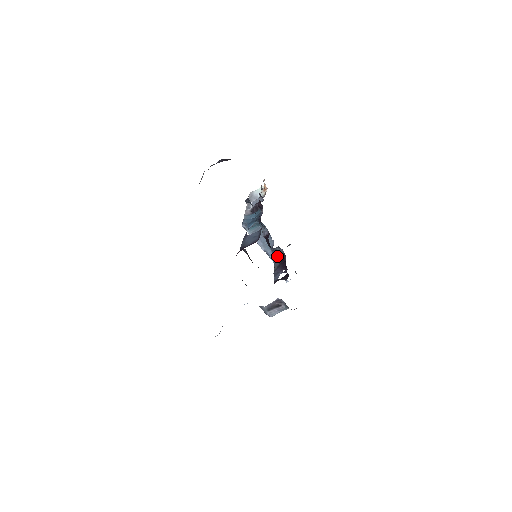
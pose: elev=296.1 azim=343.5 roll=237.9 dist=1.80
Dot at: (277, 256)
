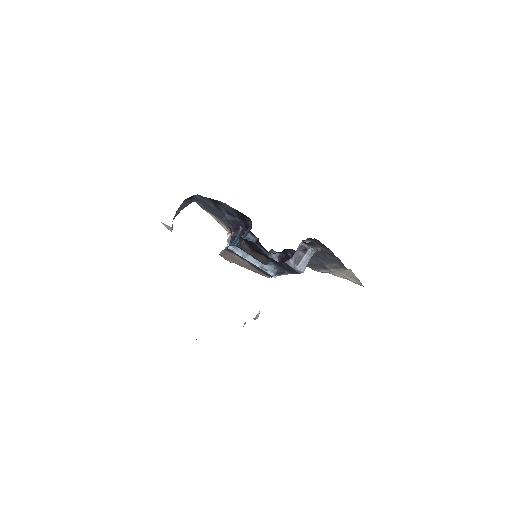
Dot at: (274, 266)
